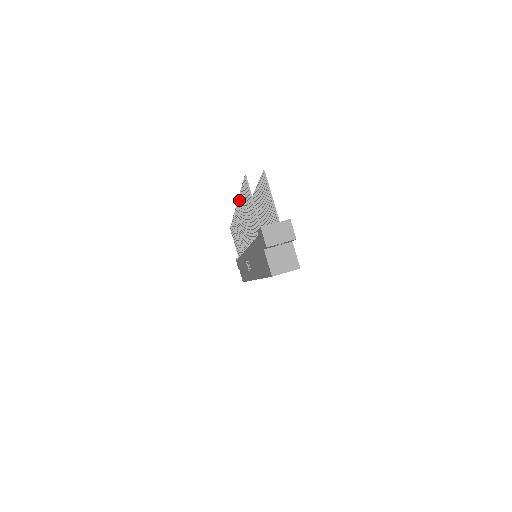
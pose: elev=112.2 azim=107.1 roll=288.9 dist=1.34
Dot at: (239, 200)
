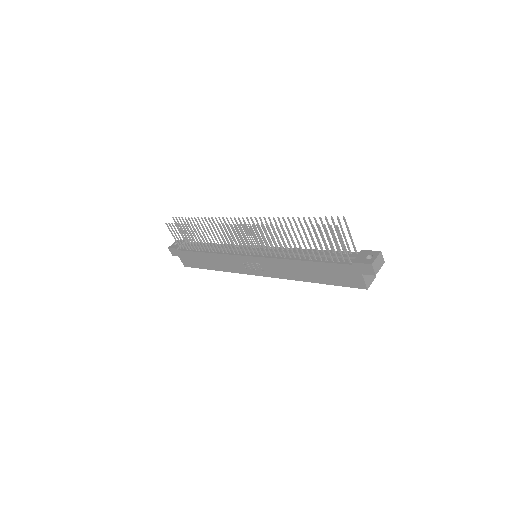
Dot at: (277, 227)
